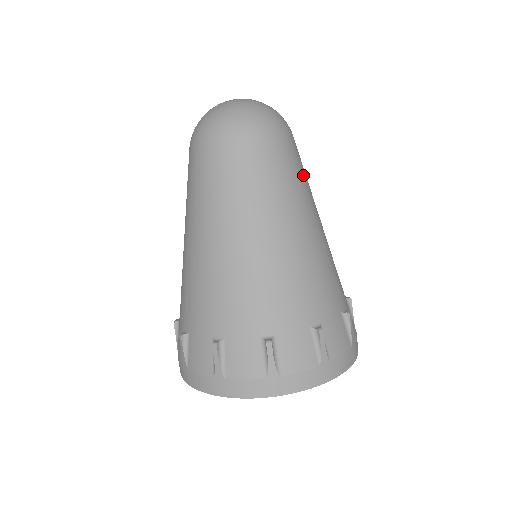
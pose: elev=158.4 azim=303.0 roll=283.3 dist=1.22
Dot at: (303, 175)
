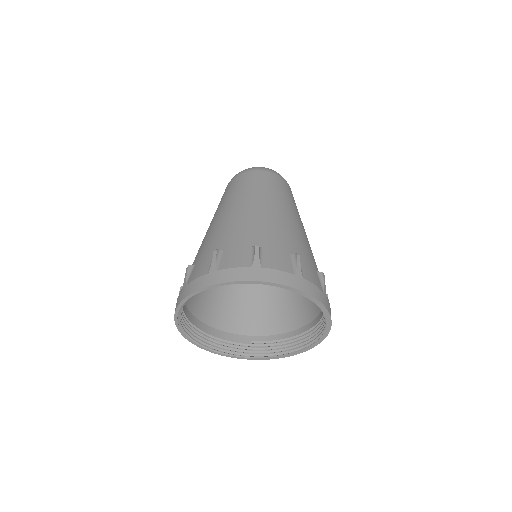
Dot at: occluded
